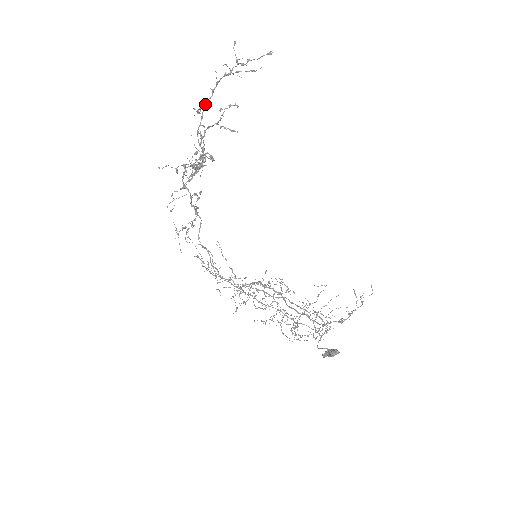
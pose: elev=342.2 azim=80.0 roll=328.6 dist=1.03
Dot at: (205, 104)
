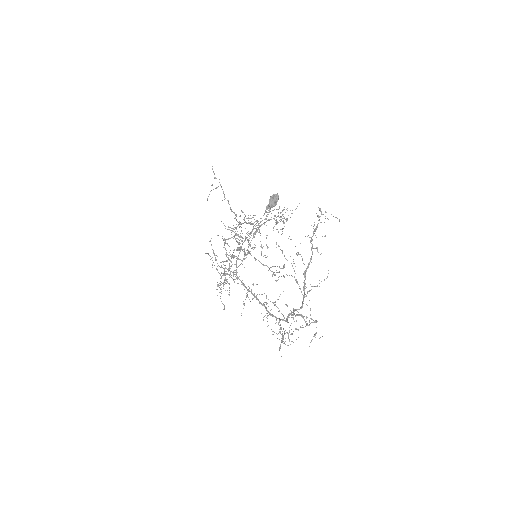
Dot at: (251, 224)
